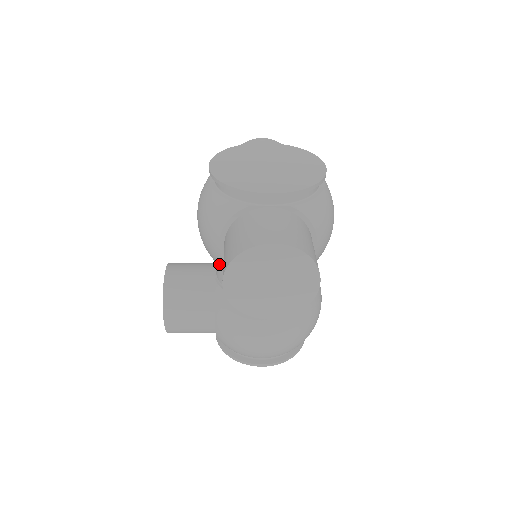
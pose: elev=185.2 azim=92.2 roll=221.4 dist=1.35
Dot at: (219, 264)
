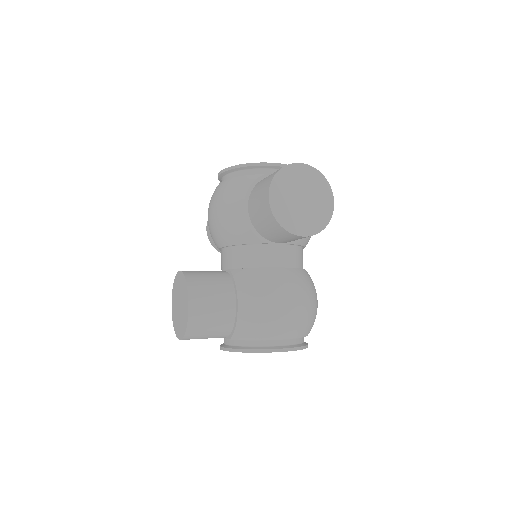
Dot at: (240, 235)
